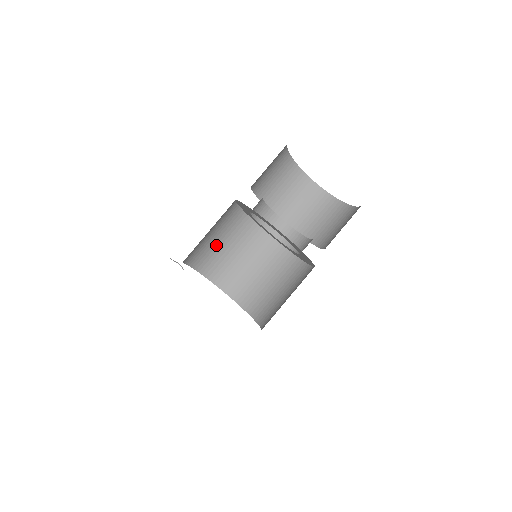
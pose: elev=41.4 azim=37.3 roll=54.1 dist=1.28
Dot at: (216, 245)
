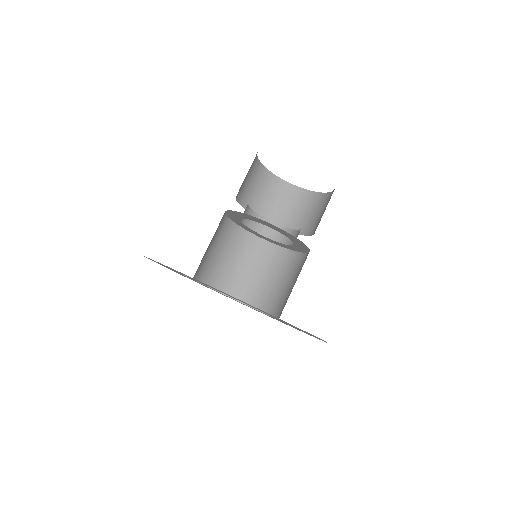
Dot at: (229, 265)
